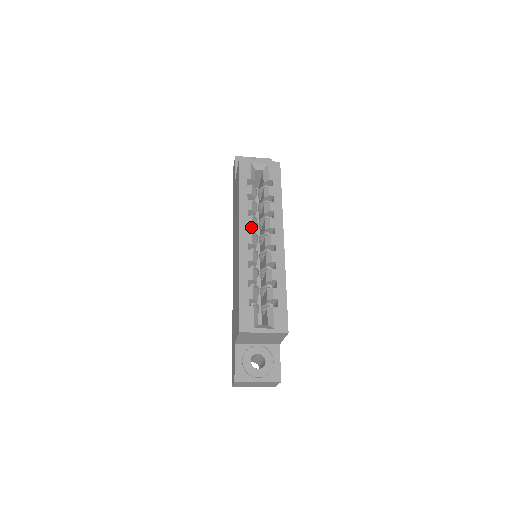
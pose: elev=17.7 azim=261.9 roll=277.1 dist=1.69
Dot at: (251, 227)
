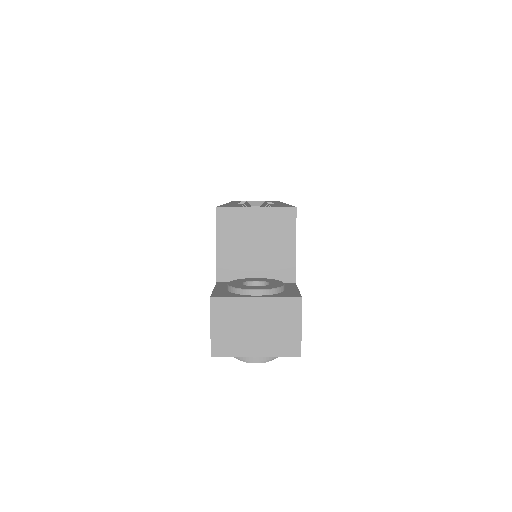
Dot at: occluded
